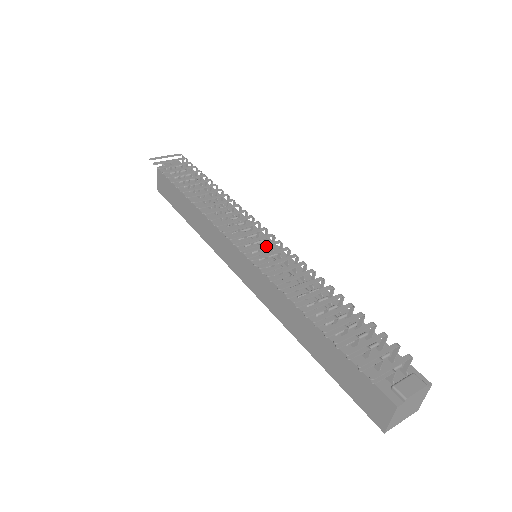
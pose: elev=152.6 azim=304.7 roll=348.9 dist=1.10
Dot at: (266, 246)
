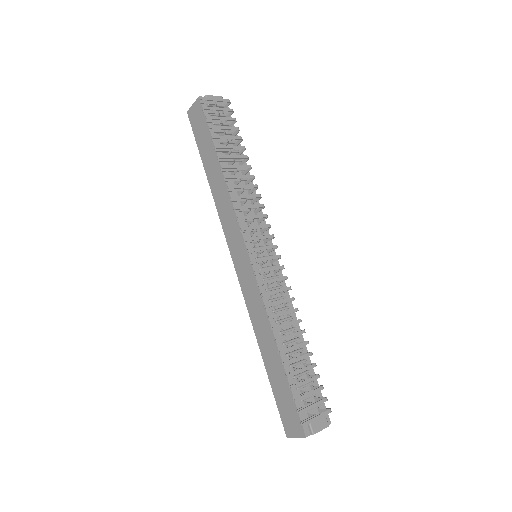
Dot at: (272, 270)
